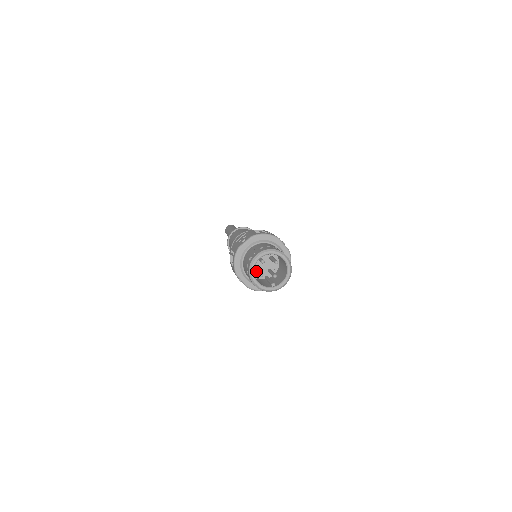
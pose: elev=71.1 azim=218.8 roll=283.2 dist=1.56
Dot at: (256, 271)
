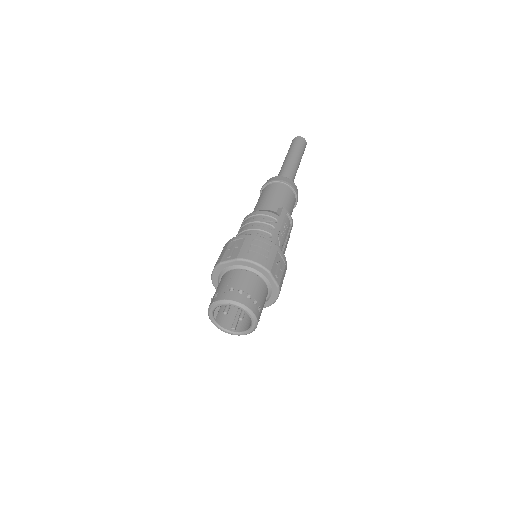
Dot at: occluded
